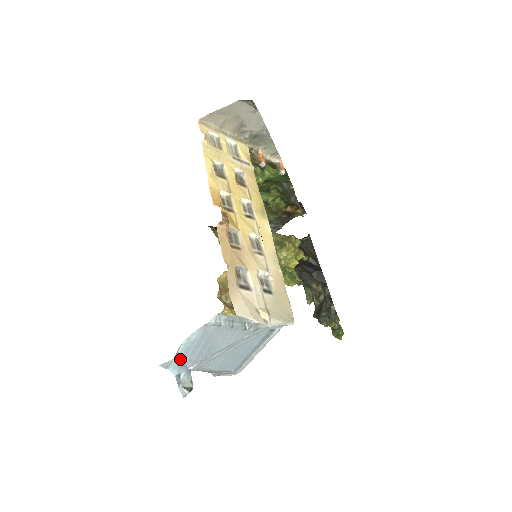
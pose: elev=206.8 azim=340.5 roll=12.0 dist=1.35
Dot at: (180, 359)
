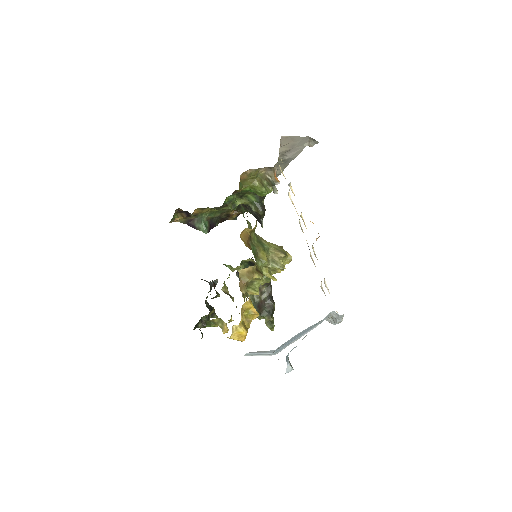
Dot at: occluded
